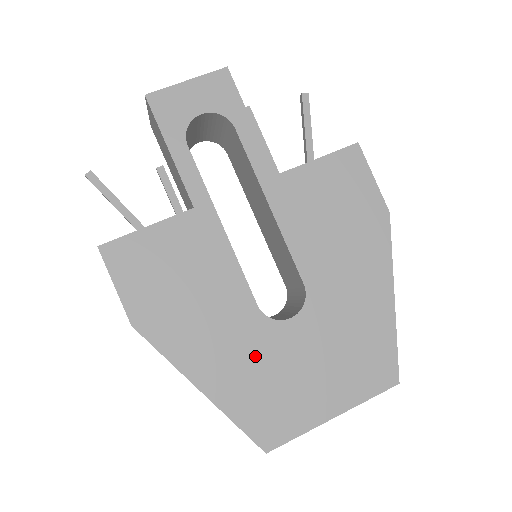
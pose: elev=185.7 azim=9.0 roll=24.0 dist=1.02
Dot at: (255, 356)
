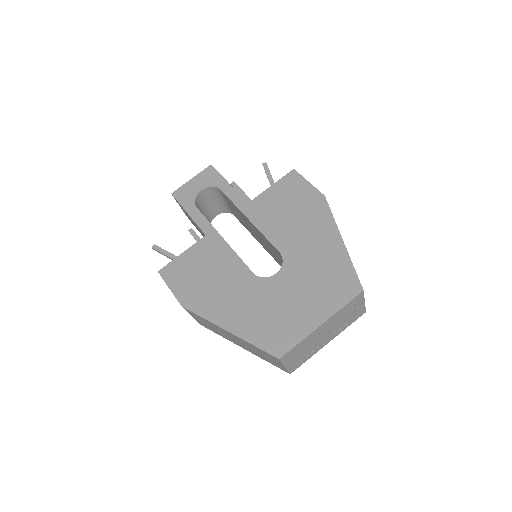
Dot at: (258, 302)
